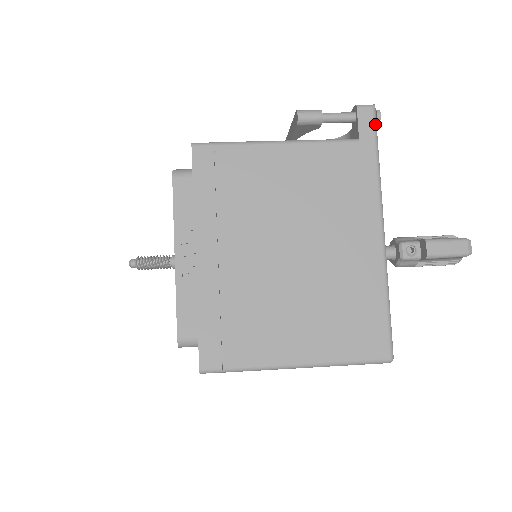
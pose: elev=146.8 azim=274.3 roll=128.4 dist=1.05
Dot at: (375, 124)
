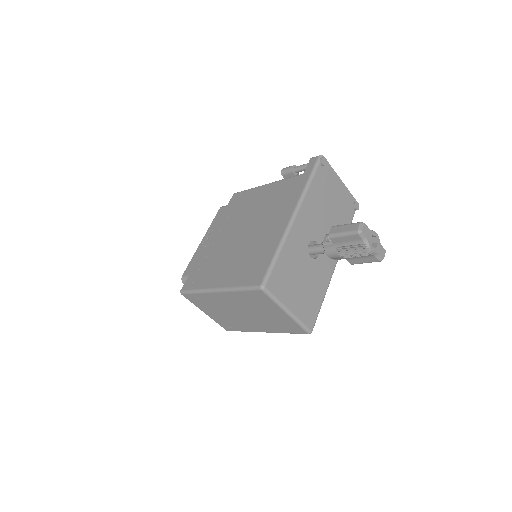
Dot at: (316, 164)
